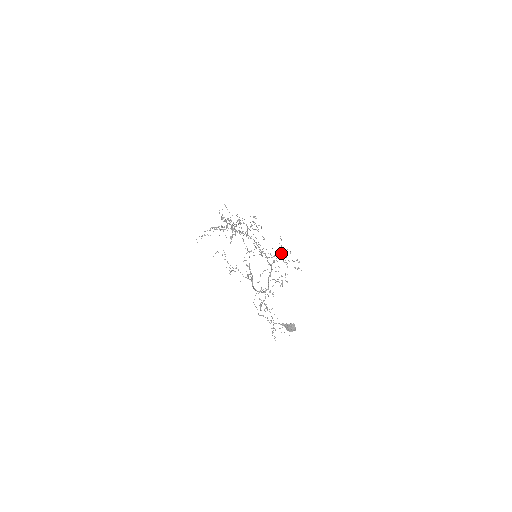
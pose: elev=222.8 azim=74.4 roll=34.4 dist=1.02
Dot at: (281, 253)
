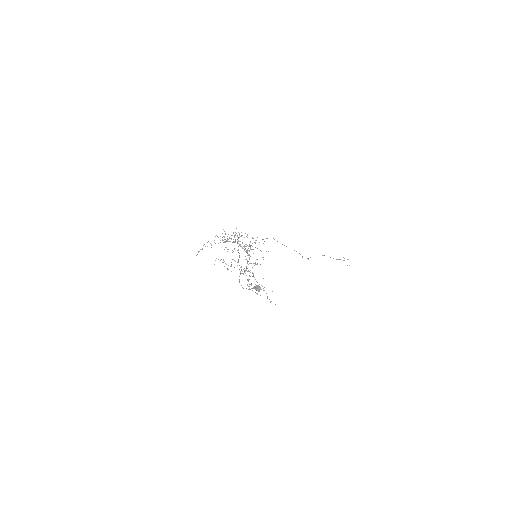
Dot at: occluded
